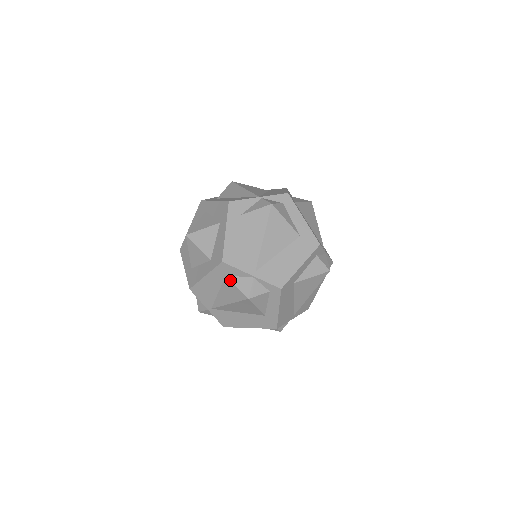
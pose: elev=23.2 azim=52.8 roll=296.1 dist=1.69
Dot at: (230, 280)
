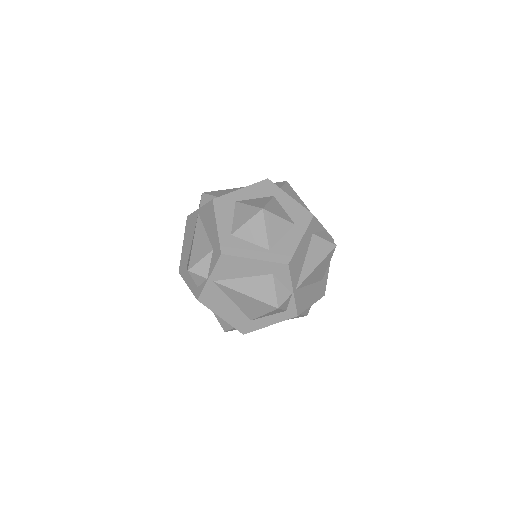
Dot at: (274, 281)
